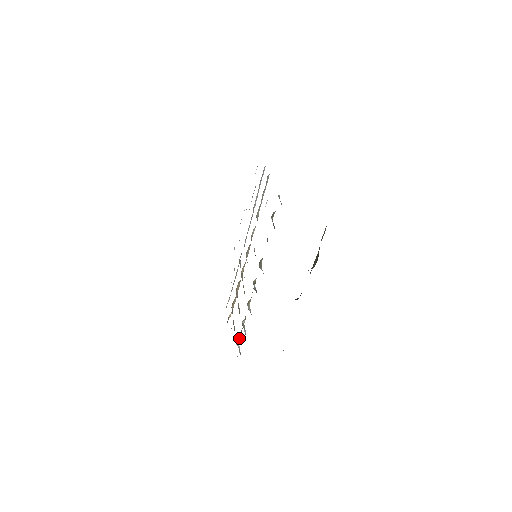
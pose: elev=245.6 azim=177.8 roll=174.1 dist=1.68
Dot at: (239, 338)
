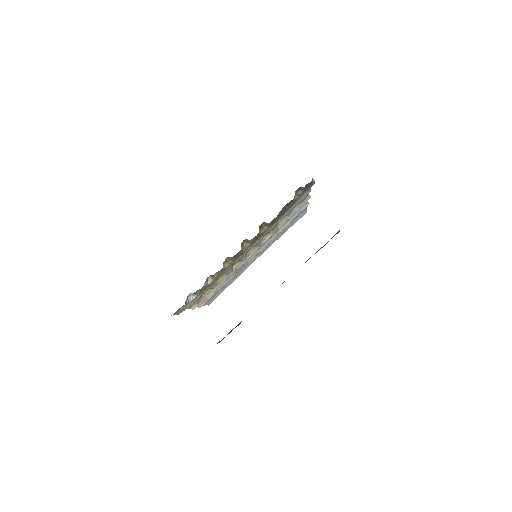
Dot at: (194, 297)
